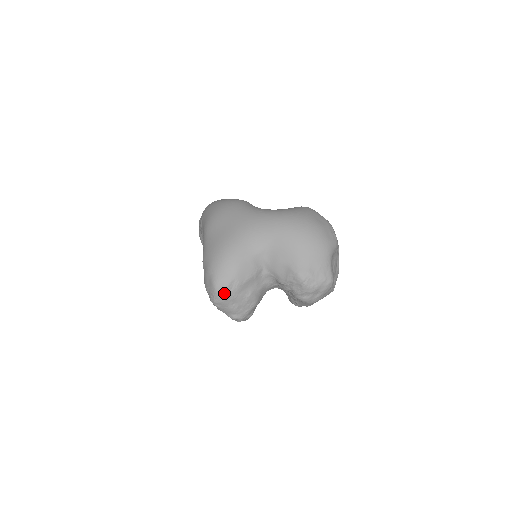
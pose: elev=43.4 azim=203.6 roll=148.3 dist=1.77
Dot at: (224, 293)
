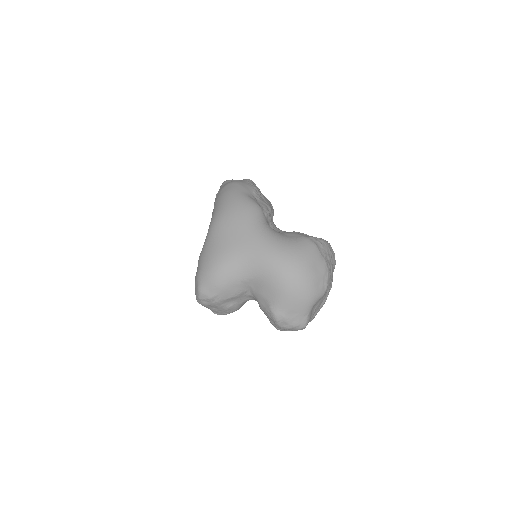
Dot at: (206, 302)
